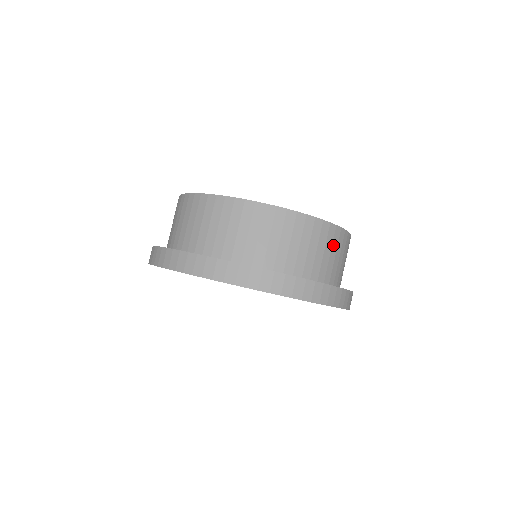
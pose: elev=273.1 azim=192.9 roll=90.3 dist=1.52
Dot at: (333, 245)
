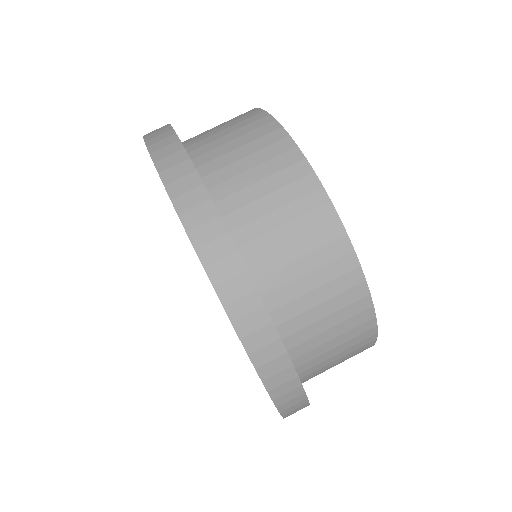
Dot at: (351, 353)
